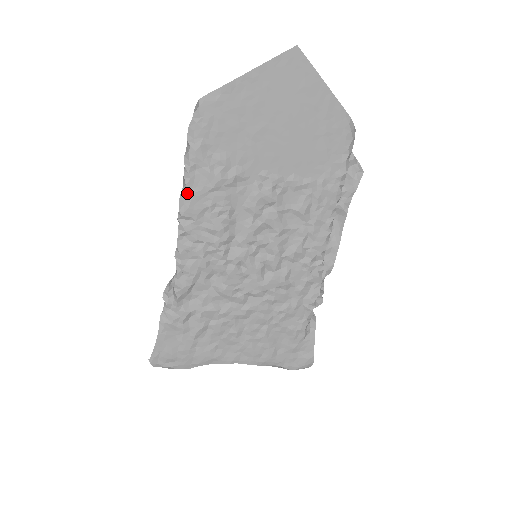
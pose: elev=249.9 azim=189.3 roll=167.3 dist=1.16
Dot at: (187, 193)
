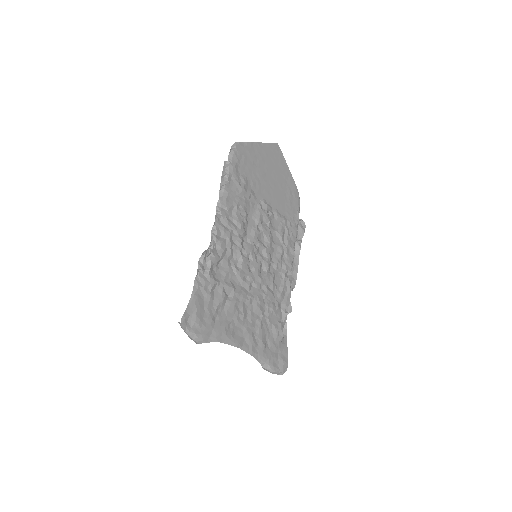
Dot at: (226, 190)
